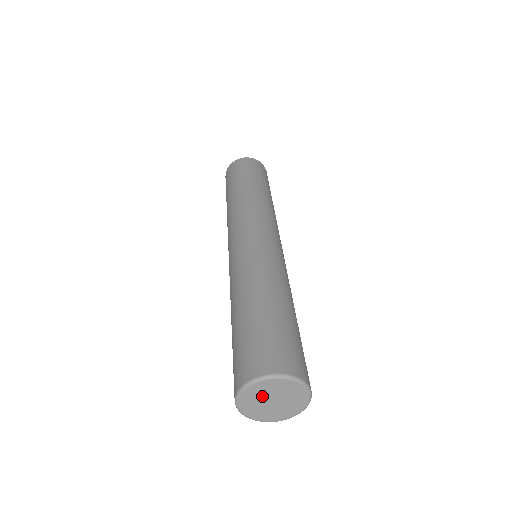
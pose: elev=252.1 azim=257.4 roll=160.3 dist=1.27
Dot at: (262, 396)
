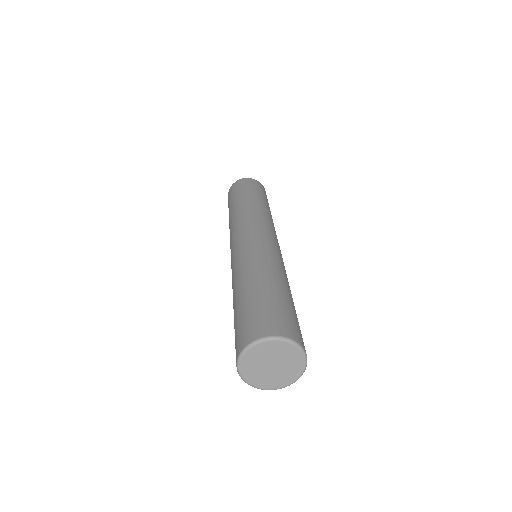
Dot at: (262, 359)
